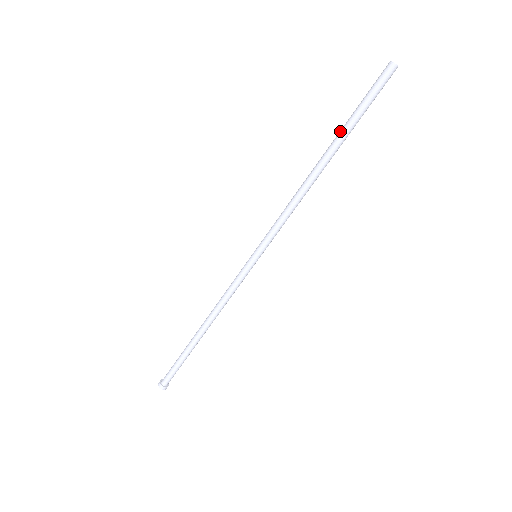
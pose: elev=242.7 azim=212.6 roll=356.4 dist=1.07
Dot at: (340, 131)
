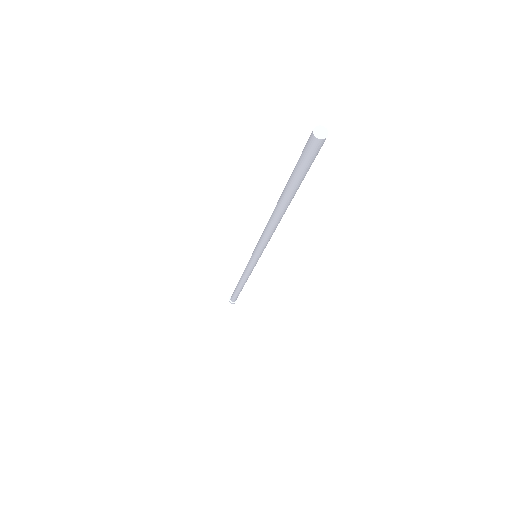
Dot at: (286, 185)
